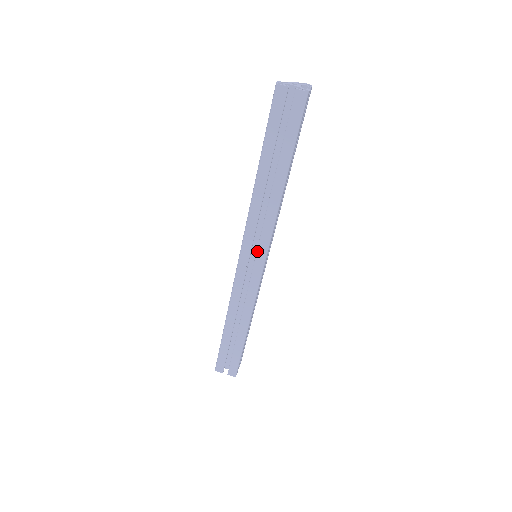
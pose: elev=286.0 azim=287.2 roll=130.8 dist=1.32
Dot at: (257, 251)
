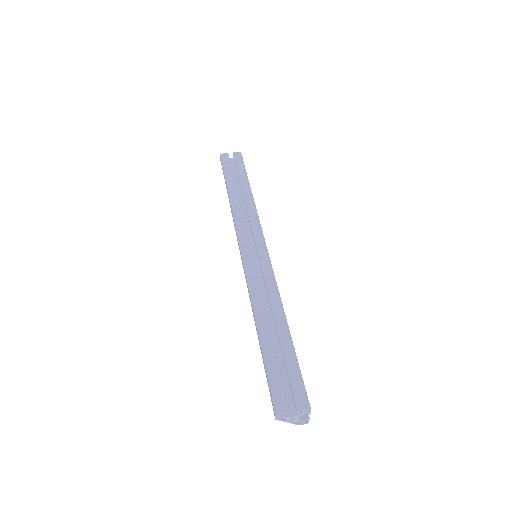
Dot at: (254, 239)
